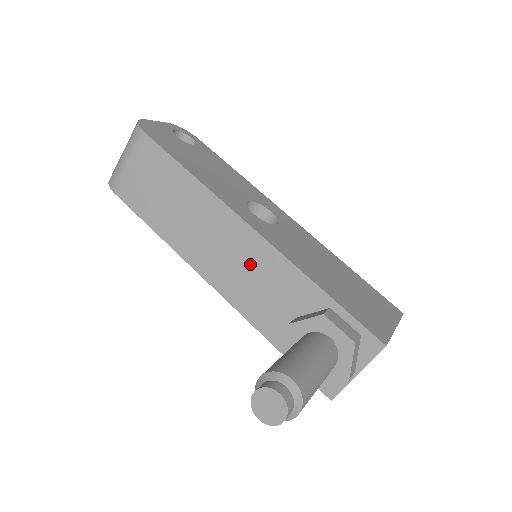
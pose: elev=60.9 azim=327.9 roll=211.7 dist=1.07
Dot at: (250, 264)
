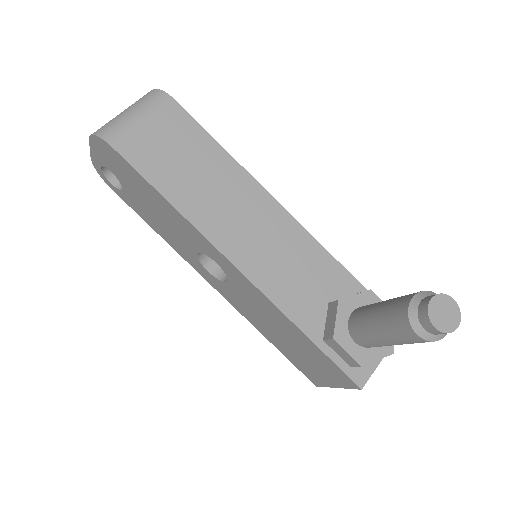
Dot at: (284, 247)
